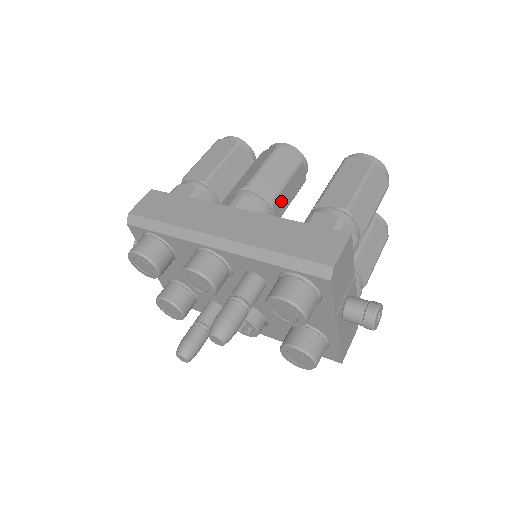
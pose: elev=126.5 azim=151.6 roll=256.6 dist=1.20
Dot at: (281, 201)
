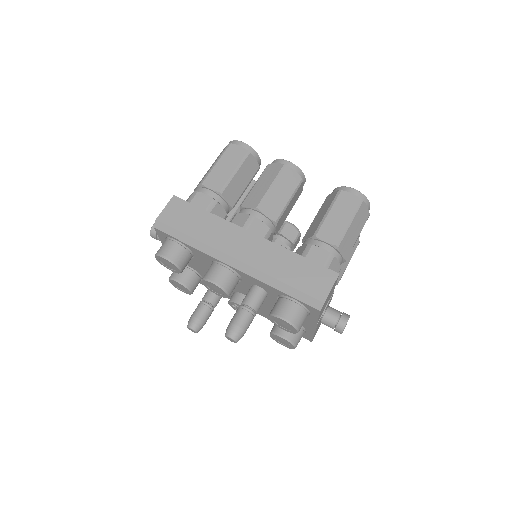
Dot at: (282, 218)
